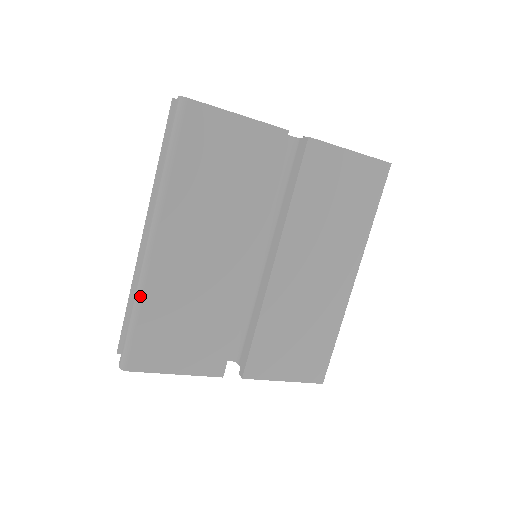
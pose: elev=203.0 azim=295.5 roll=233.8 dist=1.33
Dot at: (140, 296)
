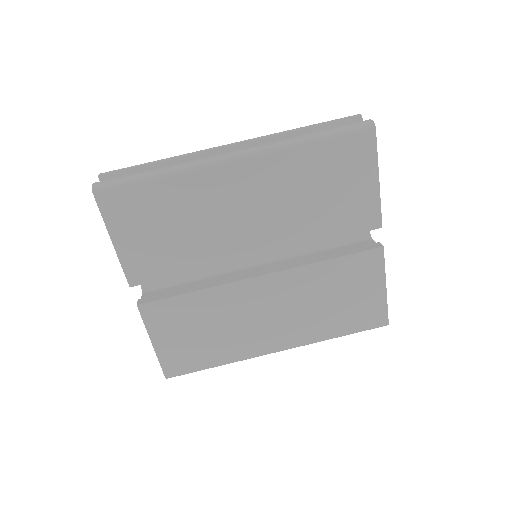
Dot at: (177, 171)
